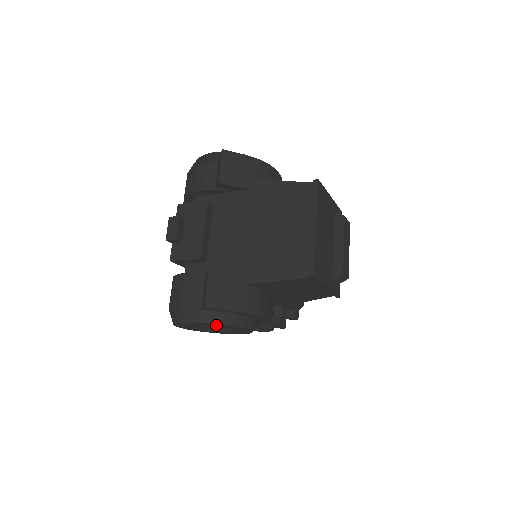
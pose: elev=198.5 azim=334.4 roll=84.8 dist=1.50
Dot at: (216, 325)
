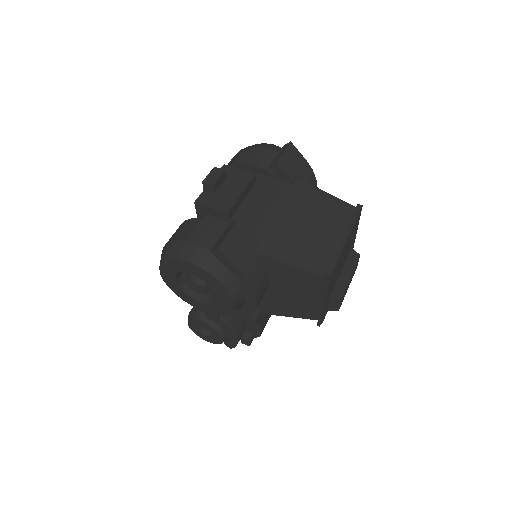
Dot at: (209, 279)
